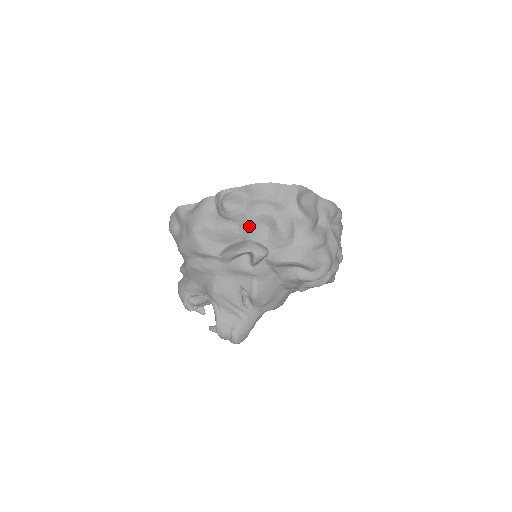
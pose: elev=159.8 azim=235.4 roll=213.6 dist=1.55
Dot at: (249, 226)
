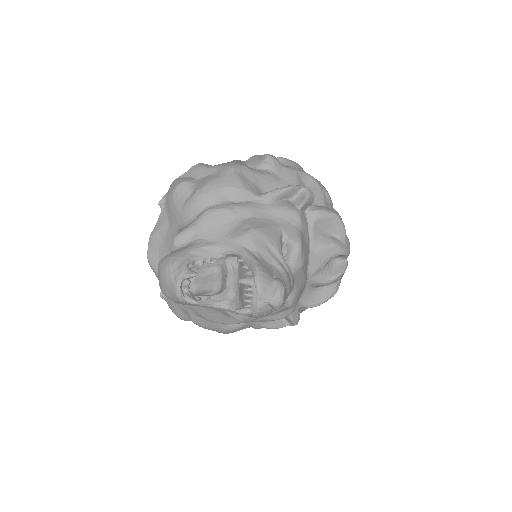
Dot at: (292, 177)
